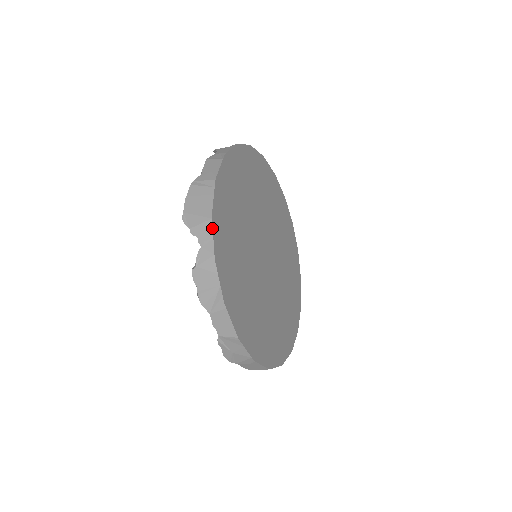
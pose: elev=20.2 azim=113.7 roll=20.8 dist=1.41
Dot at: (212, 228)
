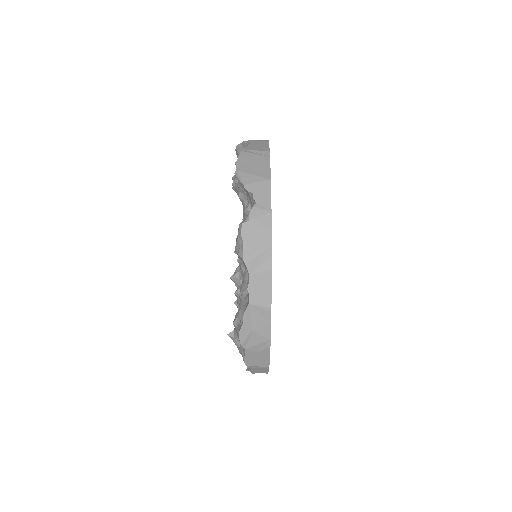
Dot at: (270, 188)
